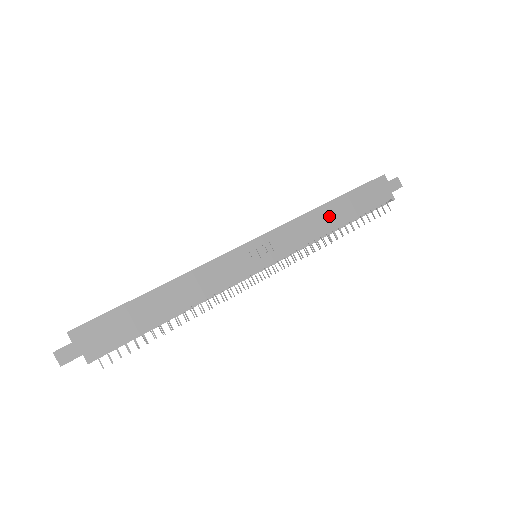
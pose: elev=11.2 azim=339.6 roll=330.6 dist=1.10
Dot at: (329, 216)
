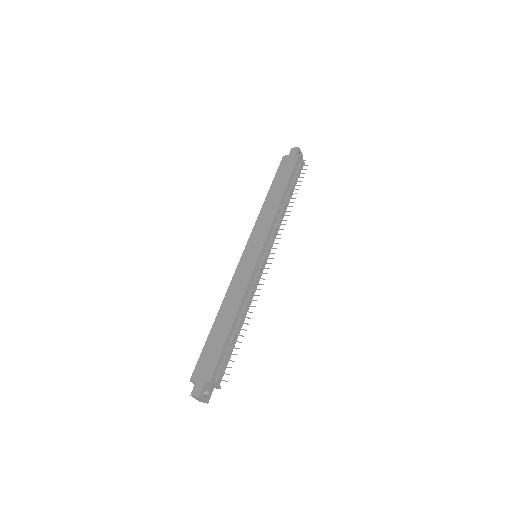
Dot at: (272, 200)
